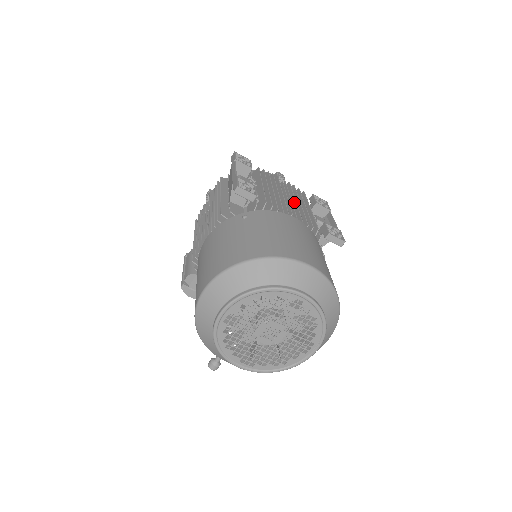
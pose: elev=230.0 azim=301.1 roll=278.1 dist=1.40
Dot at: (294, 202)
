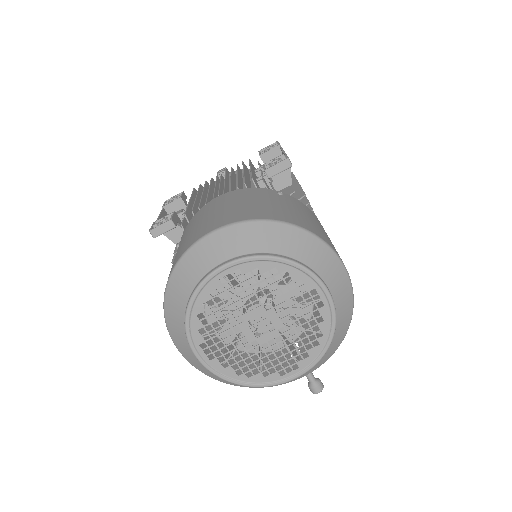
Dot at: occluded
